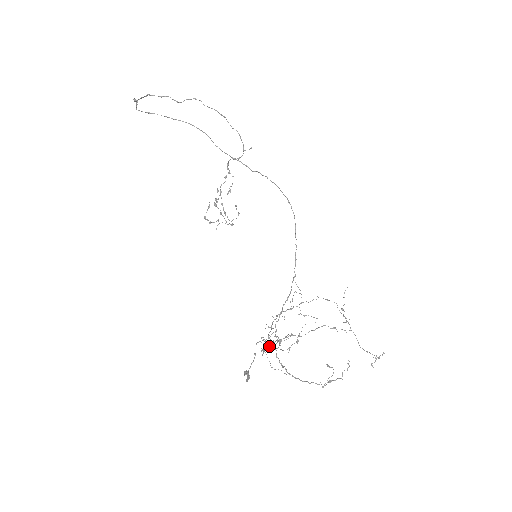
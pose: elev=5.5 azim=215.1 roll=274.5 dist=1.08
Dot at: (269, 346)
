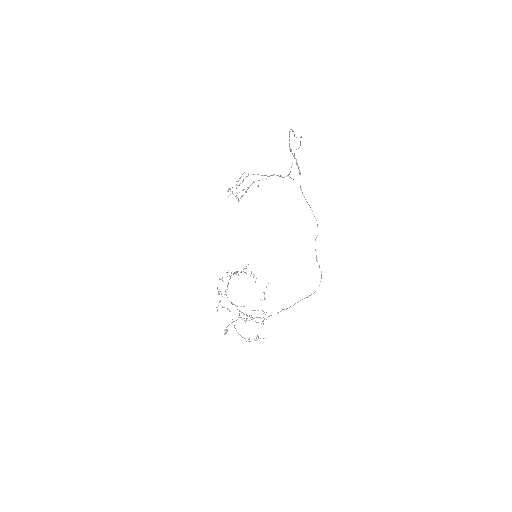
Dot at: (219, 294)
